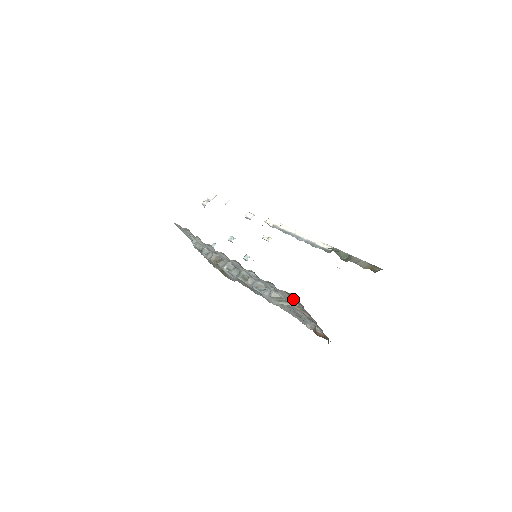
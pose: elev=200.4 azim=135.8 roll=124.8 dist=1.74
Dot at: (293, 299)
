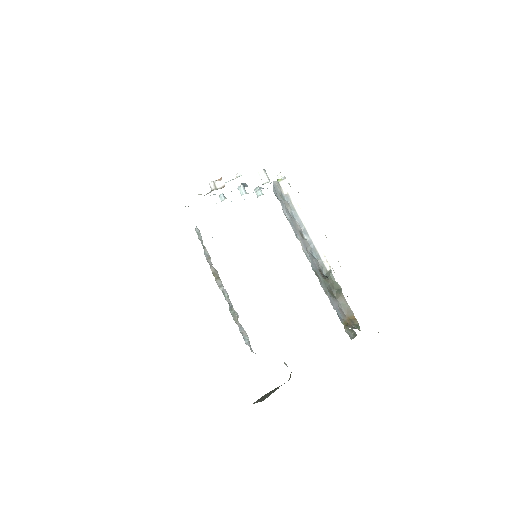
Dot at: occluded
